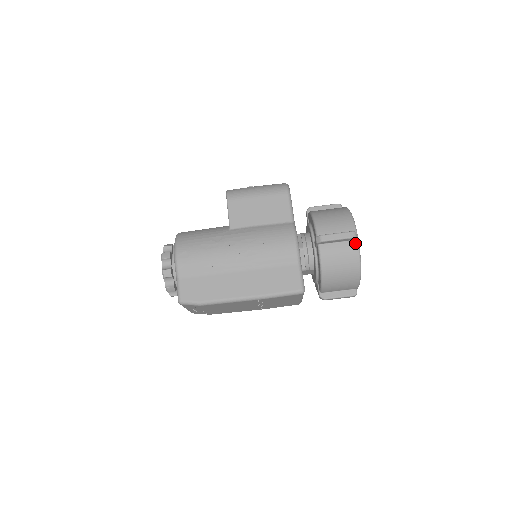
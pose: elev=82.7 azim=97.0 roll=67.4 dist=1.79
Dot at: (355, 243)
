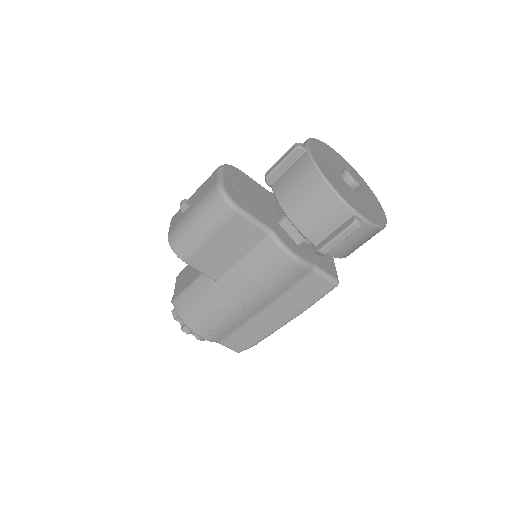
Dot at: (362, 224)
